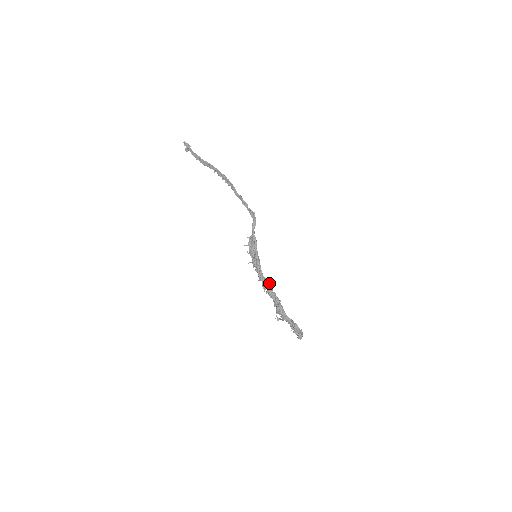
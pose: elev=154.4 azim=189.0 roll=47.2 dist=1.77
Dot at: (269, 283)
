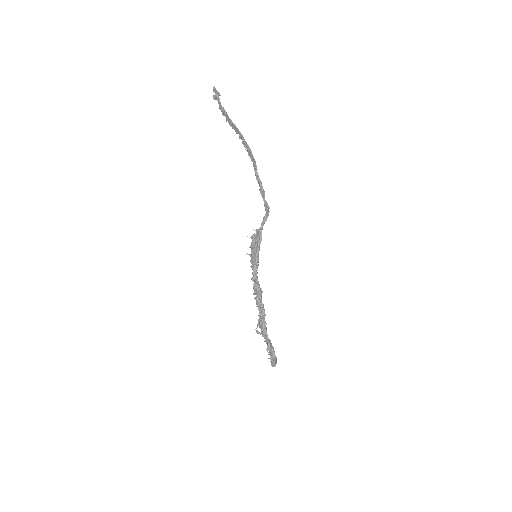
Dot at: (260, 290)
